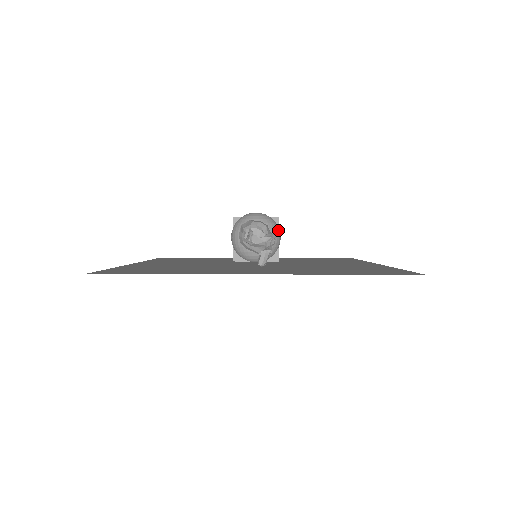
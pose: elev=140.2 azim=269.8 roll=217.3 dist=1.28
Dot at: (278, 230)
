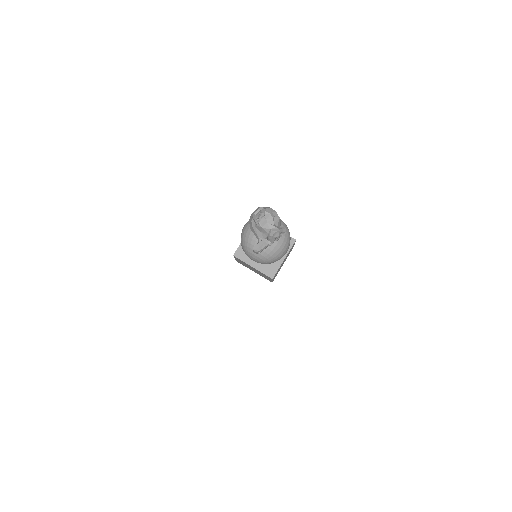
Dot at: (289, 242)
